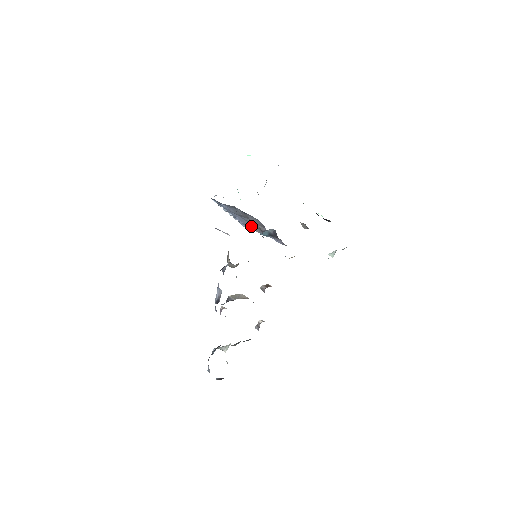
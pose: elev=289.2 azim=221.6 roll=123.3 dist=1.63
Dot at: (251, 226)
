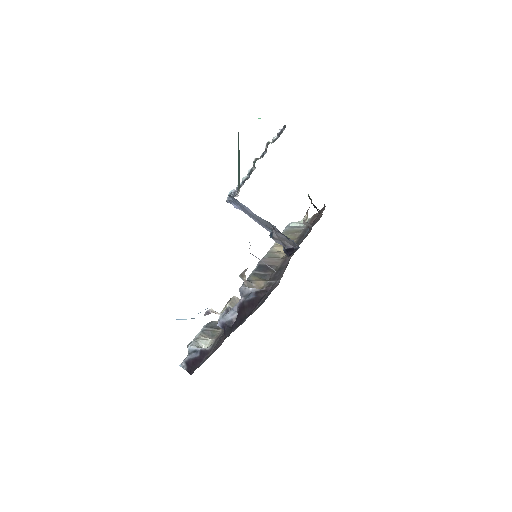
Dot at: occluded
